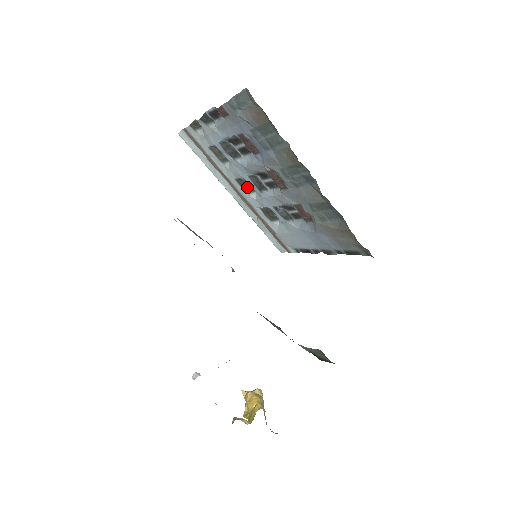
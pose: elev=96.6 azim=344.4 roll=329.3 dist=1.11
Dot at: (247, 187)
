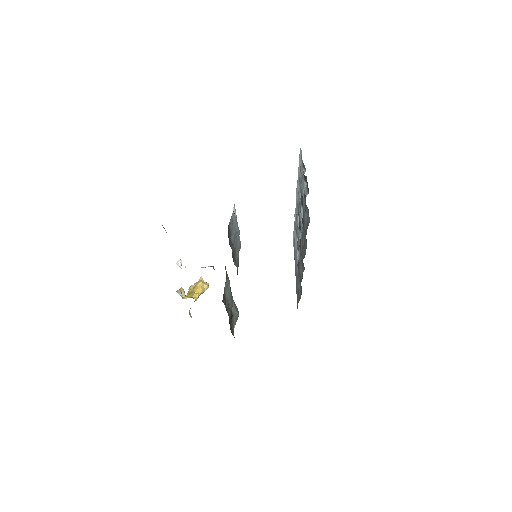
Dot at: occluded
